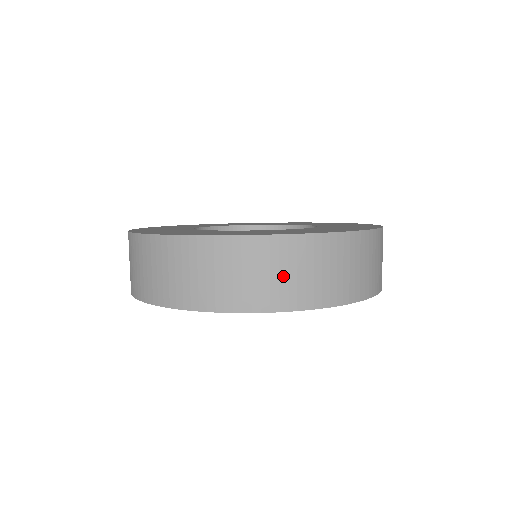
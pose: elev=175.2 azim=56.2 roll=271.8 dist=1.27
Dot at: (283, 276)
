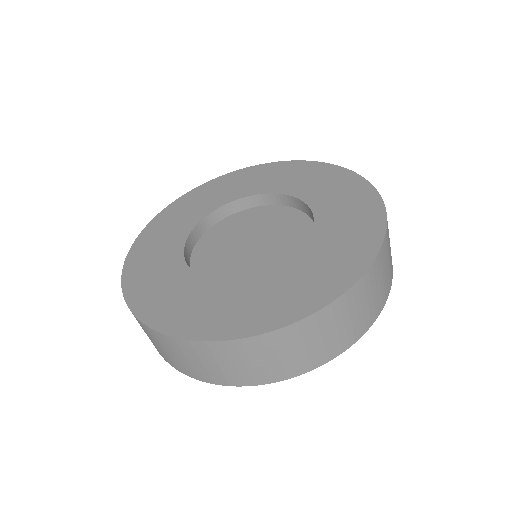
Dot at: (326, 338)
